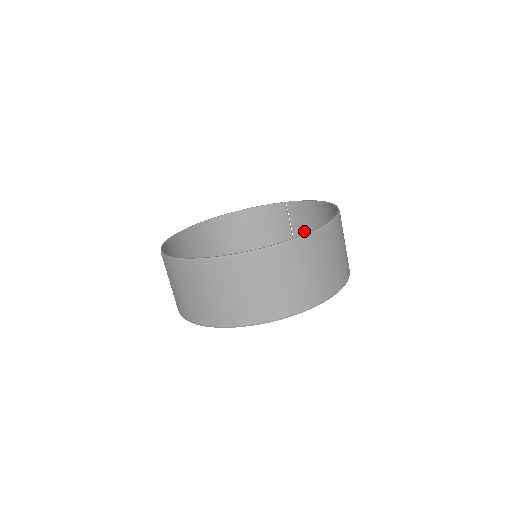
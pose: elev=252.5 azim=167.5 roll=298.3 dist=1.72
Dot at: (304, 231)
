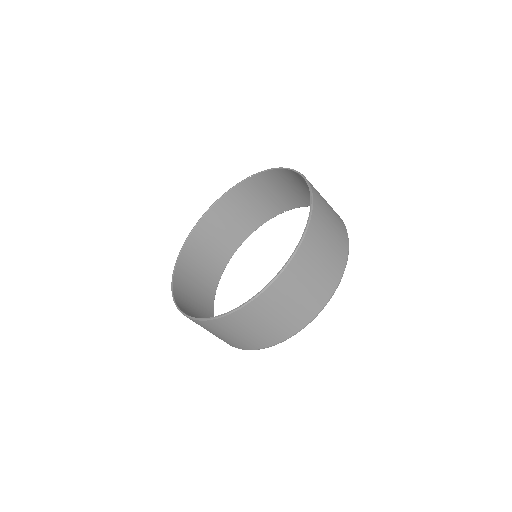
Dot at: (281, 193)
